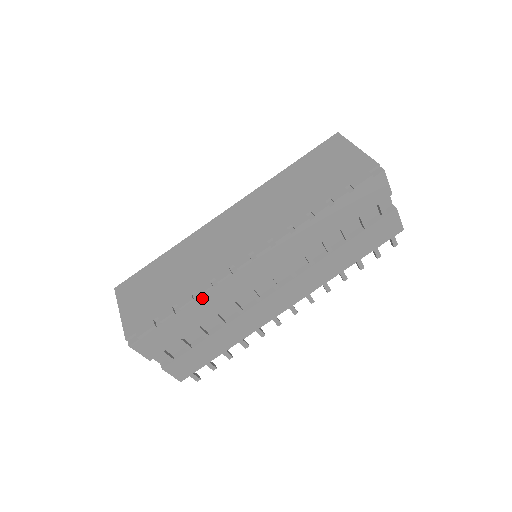
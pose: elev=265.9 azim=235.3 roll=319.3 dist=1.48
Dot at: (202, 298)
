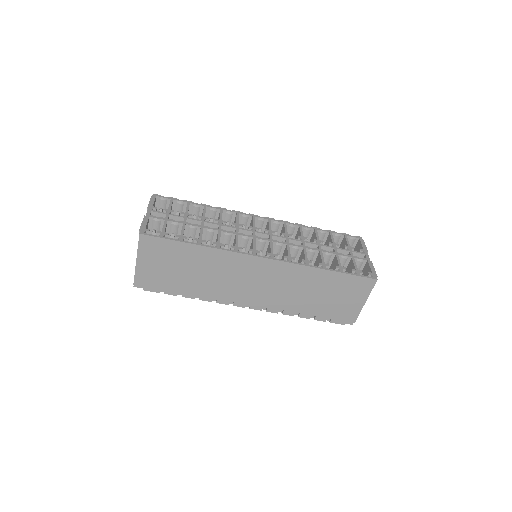
Dot at: occluded
